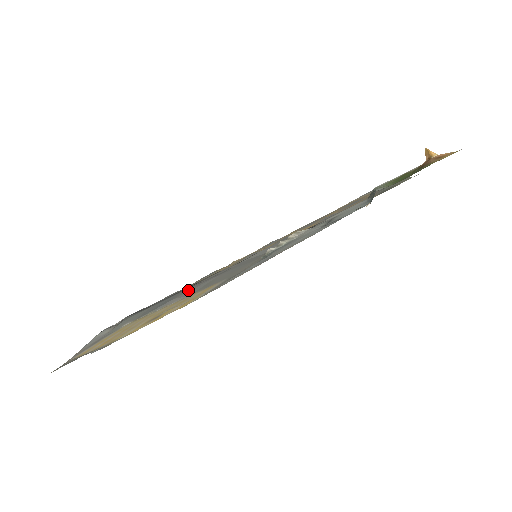
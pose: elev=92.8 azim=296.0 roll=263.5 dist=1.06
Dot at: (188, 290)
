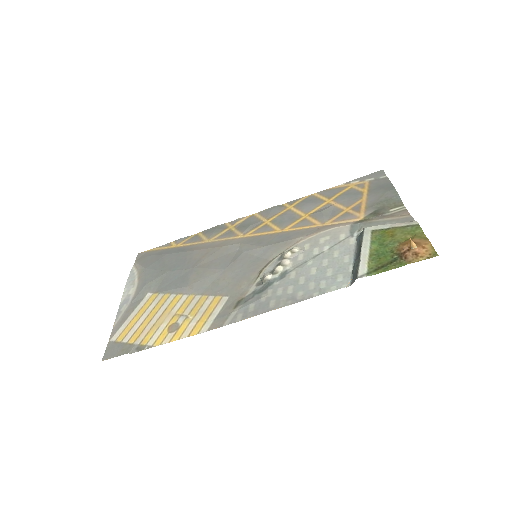
Dot at: (198, 277)
